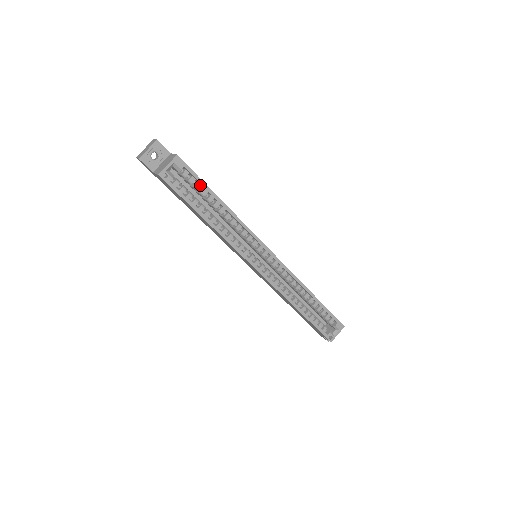
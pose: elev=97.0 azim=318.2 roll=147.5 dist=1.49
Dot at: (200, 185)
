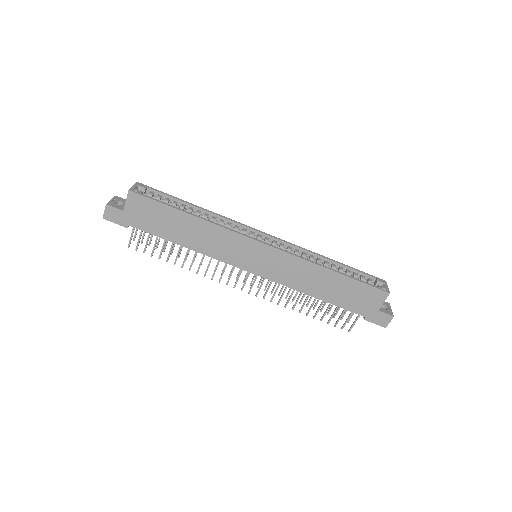
Dot at: (168, 199)
